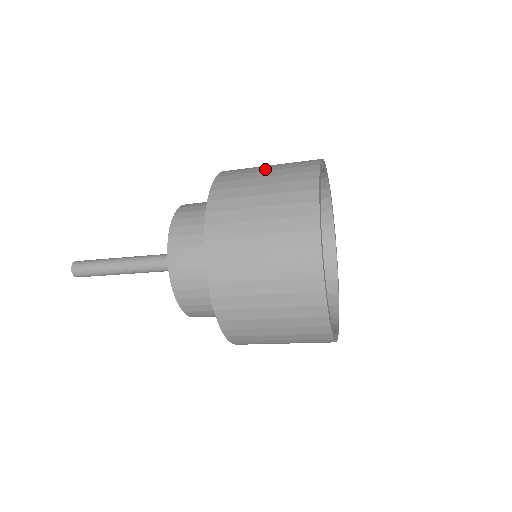
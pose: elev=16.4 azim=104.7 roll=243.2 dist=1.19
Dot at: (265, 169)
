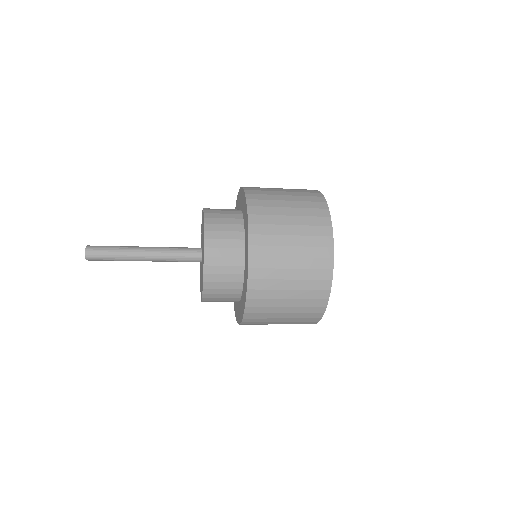
Dot at: (281, 190)
